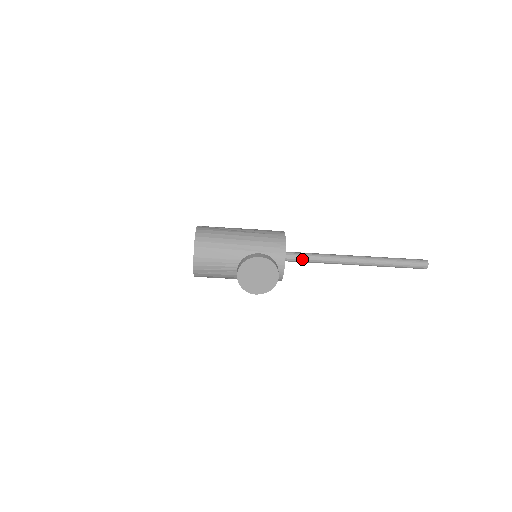
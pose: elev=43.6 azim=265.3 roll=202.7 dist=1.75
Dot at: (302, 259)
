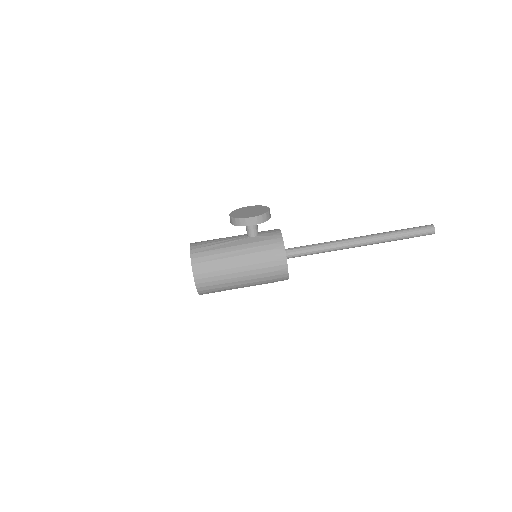
Dot at: (303, 246)
